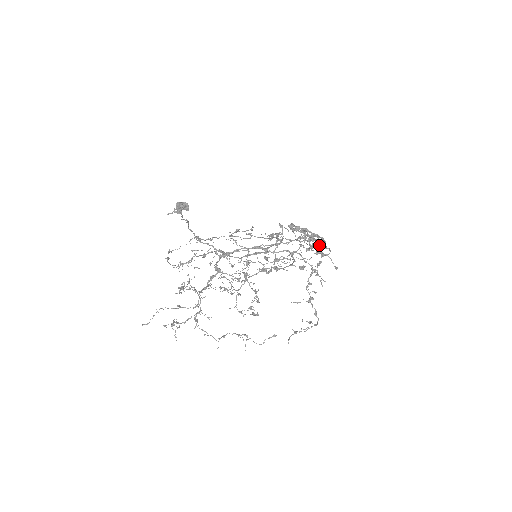
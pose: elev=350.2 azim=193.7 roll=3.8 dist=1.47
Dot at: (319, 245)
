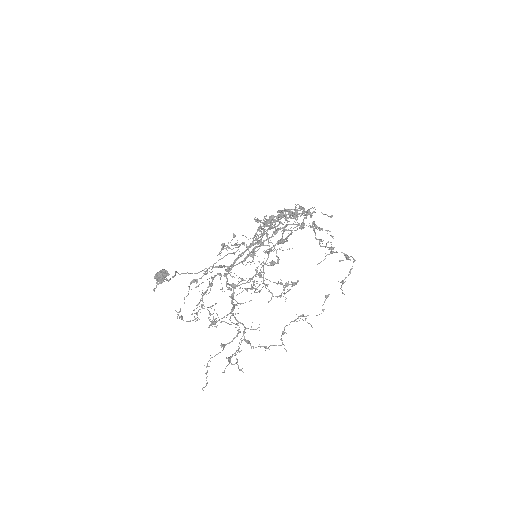
Dot at: (301, 214)
